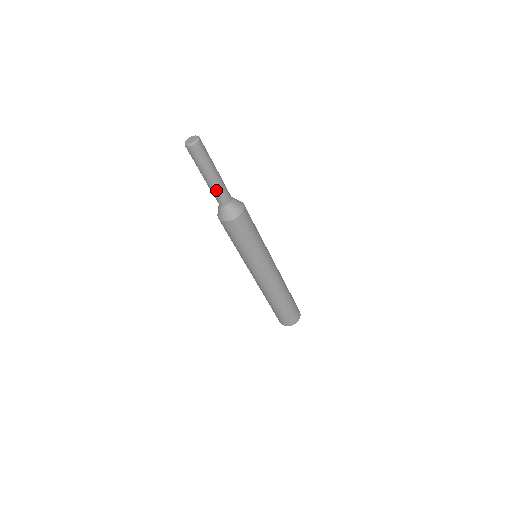
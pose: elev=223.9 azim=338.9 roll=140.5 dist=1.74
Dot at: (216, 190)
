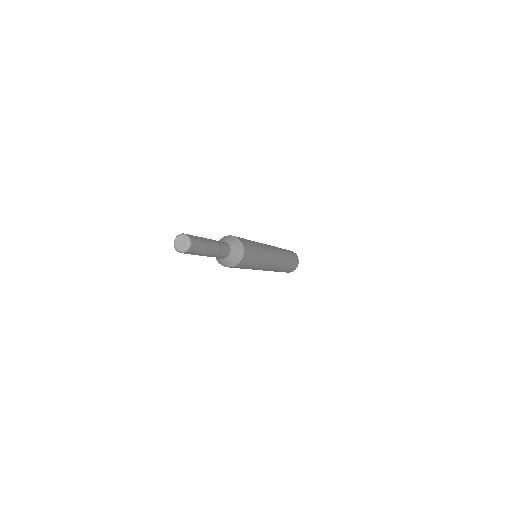
Dot at: occluded
